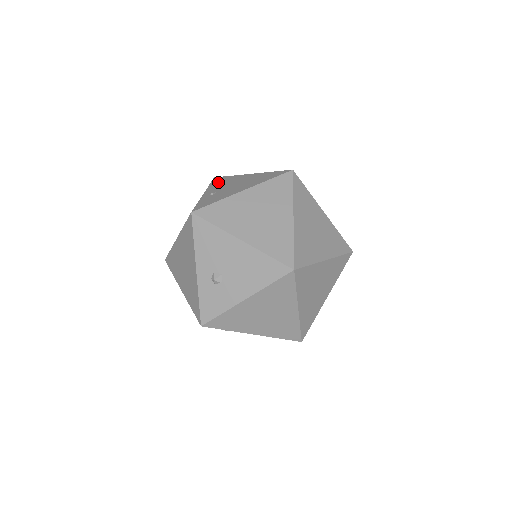
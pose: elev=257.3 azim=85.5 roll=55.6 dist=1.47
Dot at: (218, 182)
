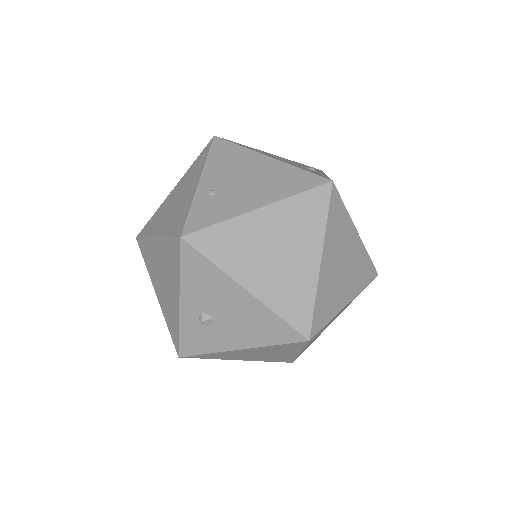
Dot at: (220, 157)
